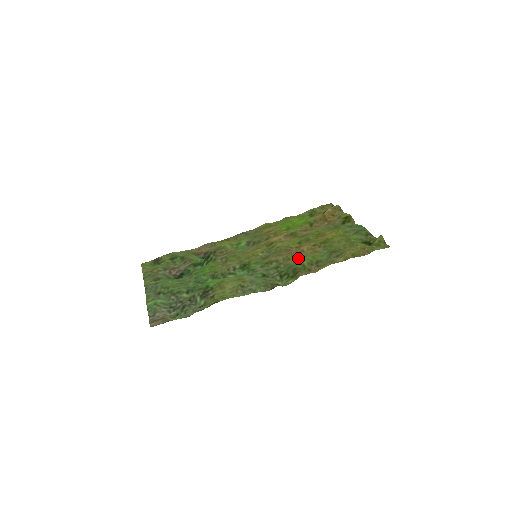
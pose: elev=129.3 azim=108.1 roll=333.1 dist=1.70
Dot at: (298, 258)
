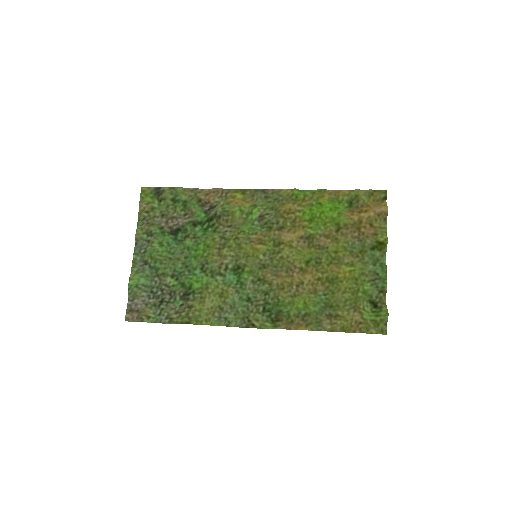
Dot at: (291, 294)
